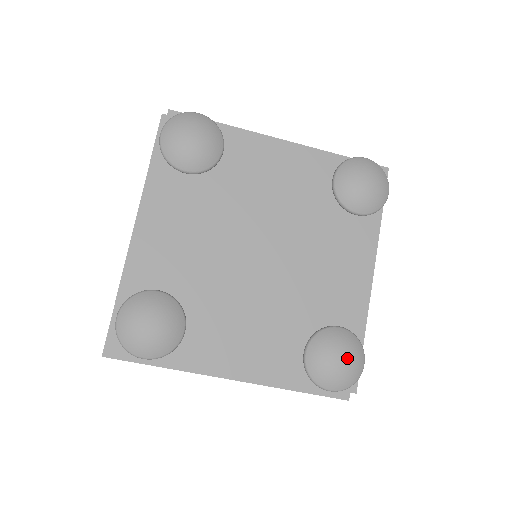
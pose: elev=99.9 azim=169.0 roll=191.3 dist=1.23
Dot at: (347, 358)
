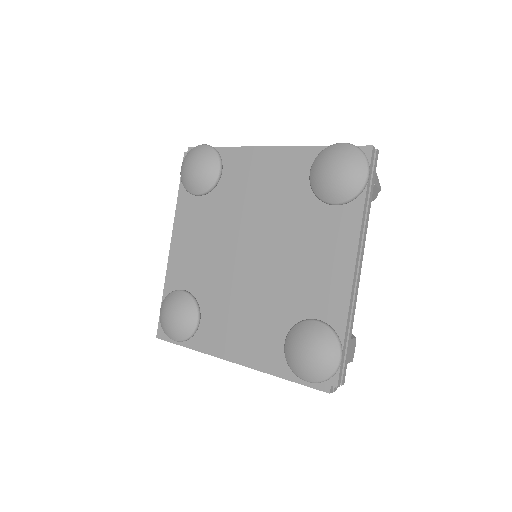
Dot at: (315, 351)
